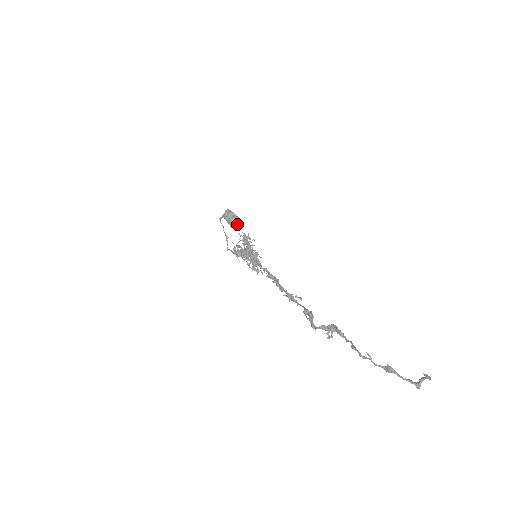
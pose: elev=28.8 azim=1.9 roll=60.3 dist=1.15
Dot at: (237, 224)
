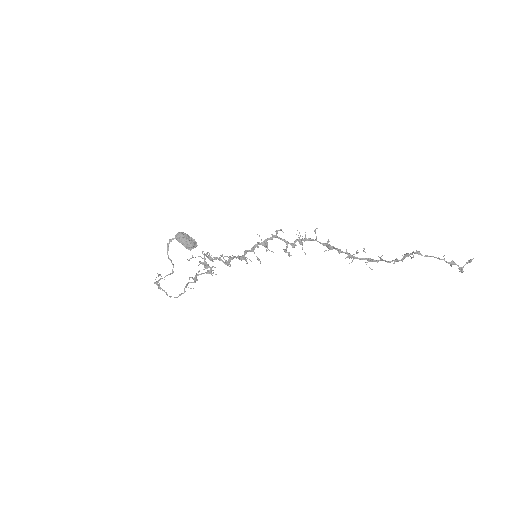
Dot at: (195, 244)
